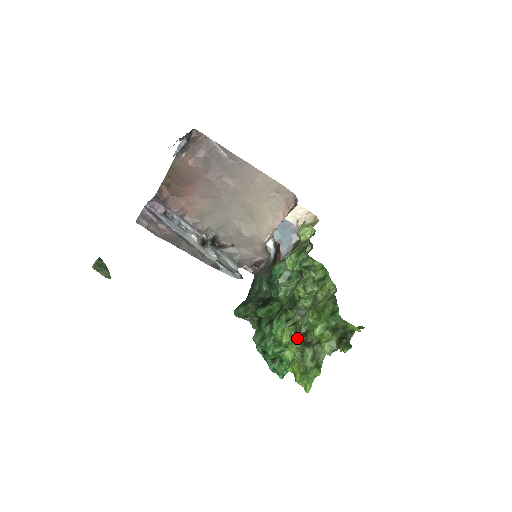
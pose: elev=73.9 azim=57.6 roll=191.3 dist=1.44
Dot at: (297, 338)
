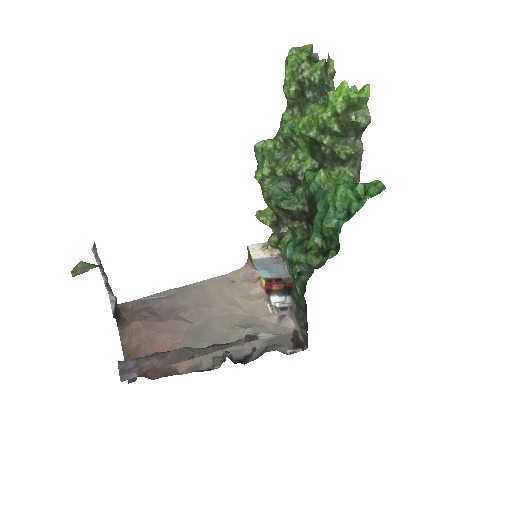
Dot at: (310, 112)
